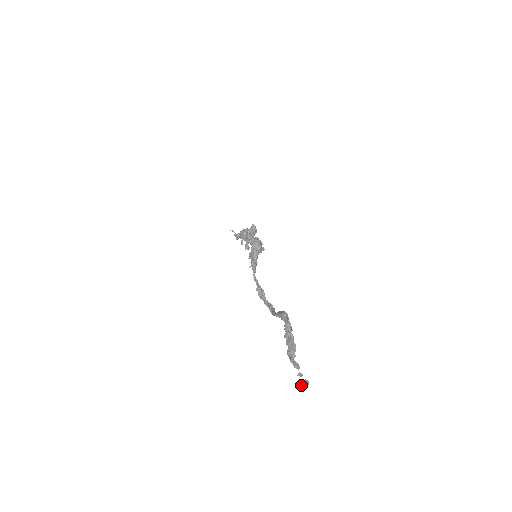
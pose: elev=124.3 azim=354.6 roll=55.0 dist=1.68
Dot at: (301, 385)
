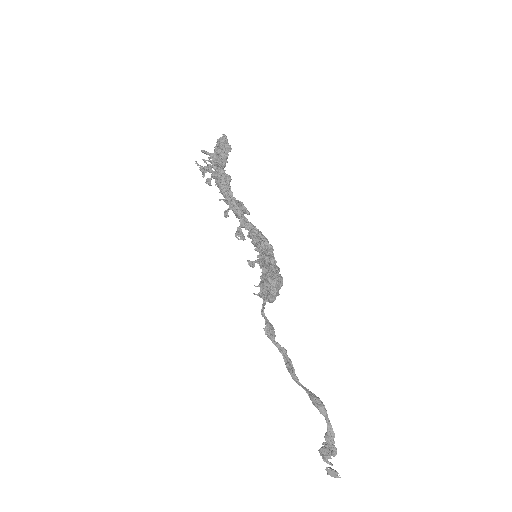
Dot at: occluded
